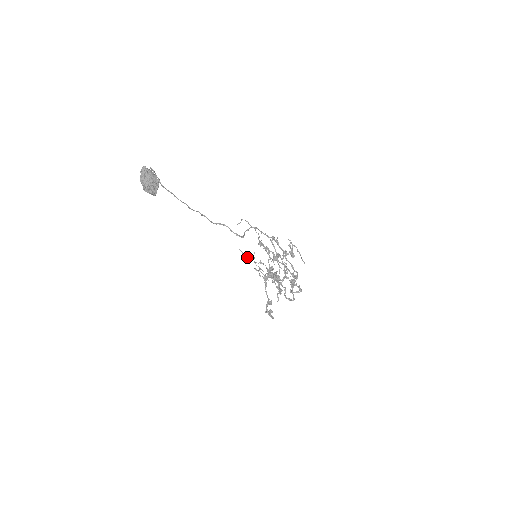
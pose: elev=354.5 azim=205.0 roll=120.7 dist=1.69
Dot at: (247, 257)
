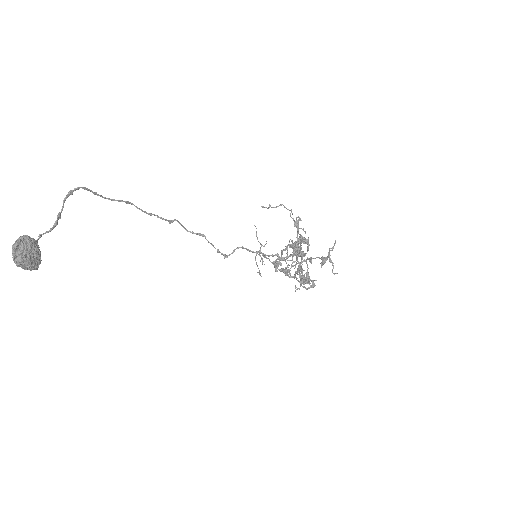
Dot at: (257, 238)
